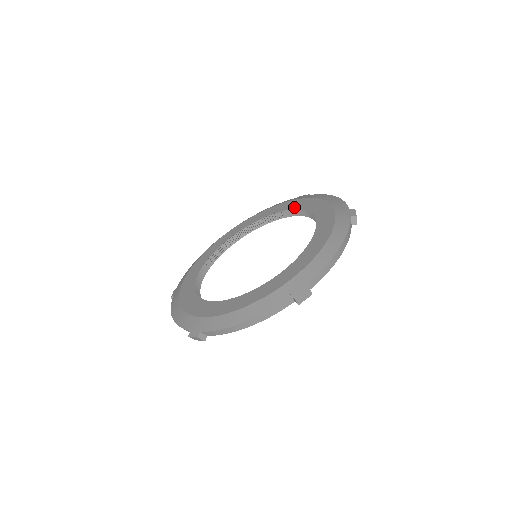
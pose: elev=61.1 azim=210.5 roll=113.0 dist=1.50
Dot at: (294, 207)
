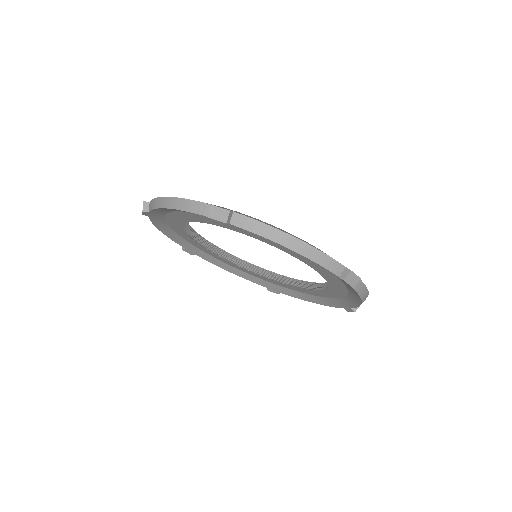
Dot at: occluded
